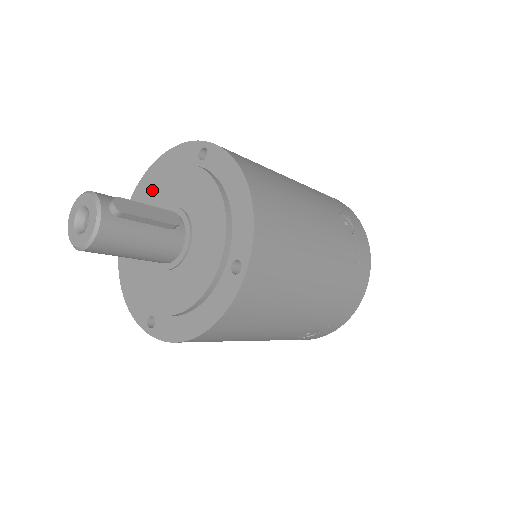
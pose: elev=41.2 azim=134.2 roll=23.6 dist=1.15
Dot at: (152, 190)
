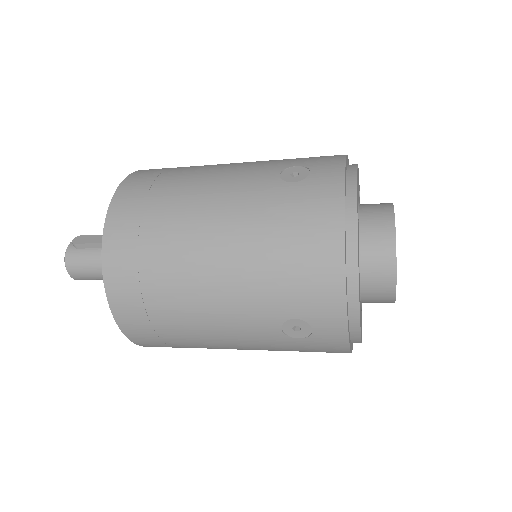
Dot at: occluded
